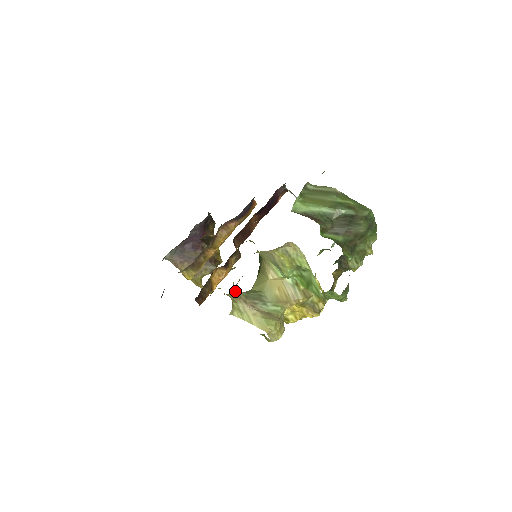
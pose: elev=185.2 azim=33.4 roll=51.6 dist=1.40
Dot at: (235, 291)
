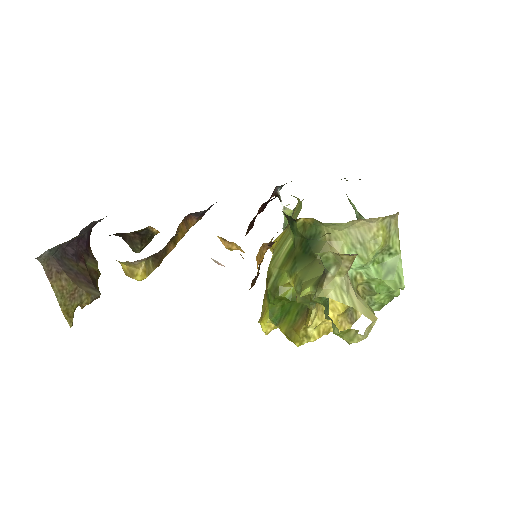
Dot at: occluded
